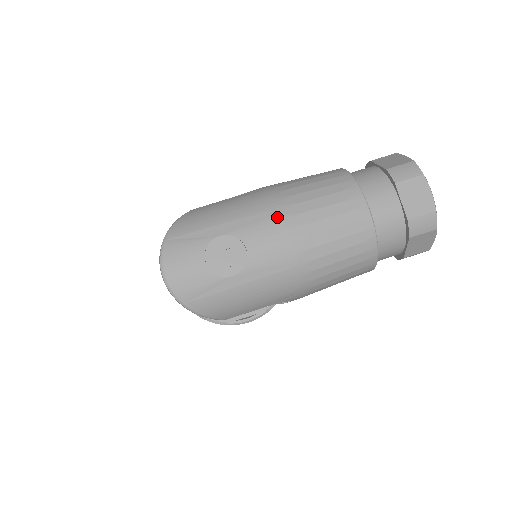
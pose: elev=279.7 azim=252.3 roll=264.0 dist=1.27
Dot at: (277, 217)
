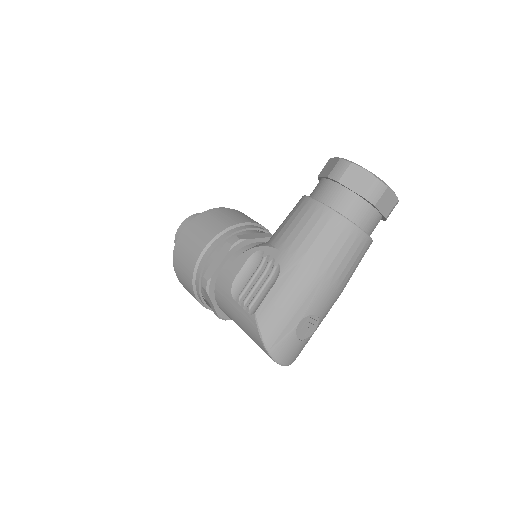
Dot at: (324, 286)
